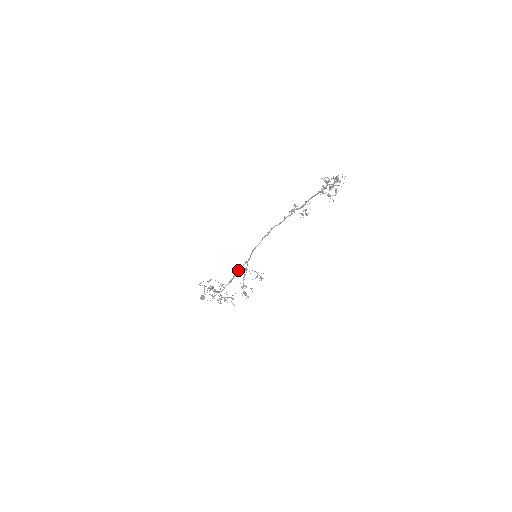
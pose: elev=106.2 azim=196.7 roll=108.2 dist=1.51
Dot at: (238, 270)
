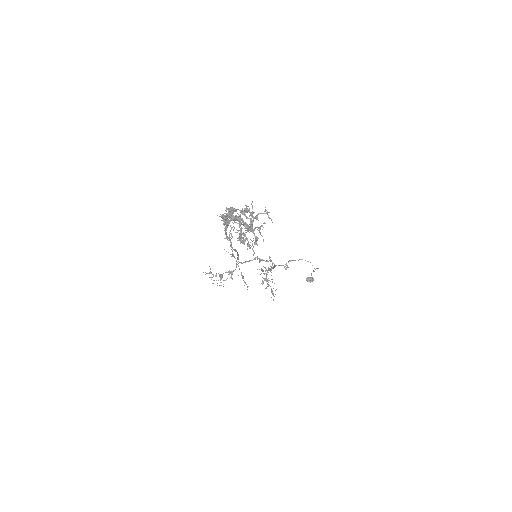
Dot at: (236, 251)
